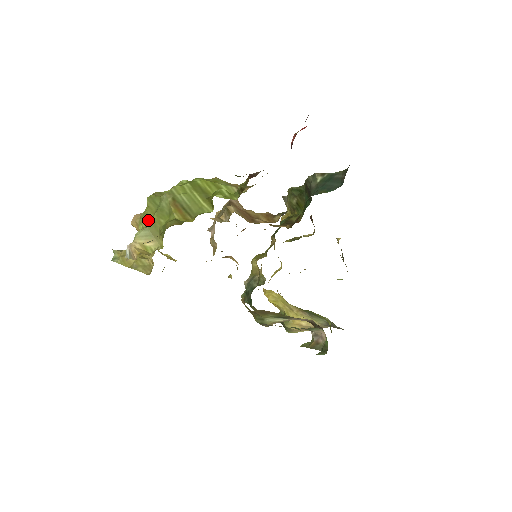
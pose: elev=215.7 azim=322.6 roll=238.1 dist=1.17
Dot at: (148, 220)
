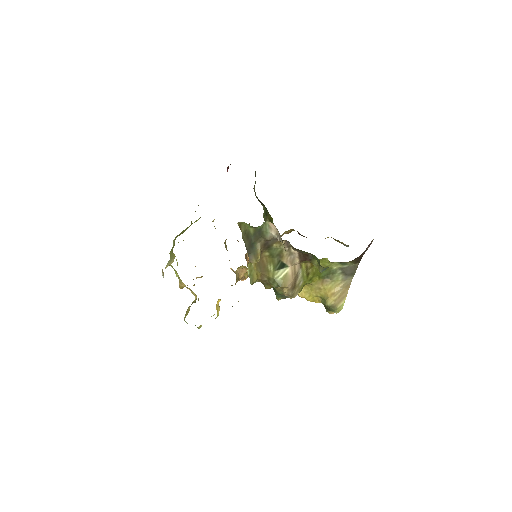
Dot at: occluded
